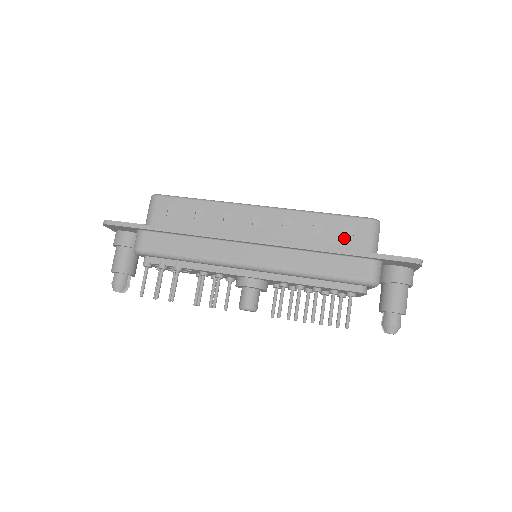
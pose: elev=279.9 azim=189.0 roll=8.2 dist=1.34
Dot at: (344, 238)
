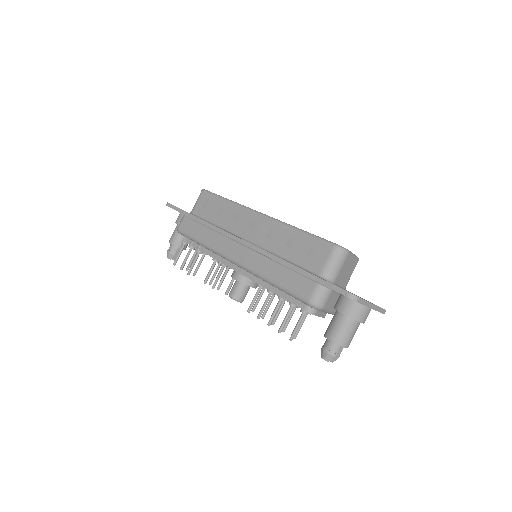
Dot at: (307, 257)
